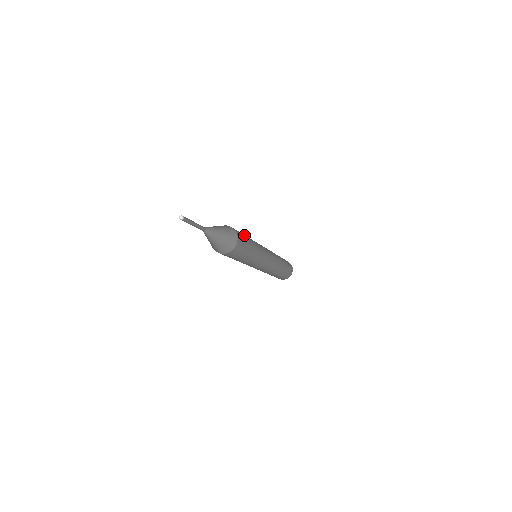
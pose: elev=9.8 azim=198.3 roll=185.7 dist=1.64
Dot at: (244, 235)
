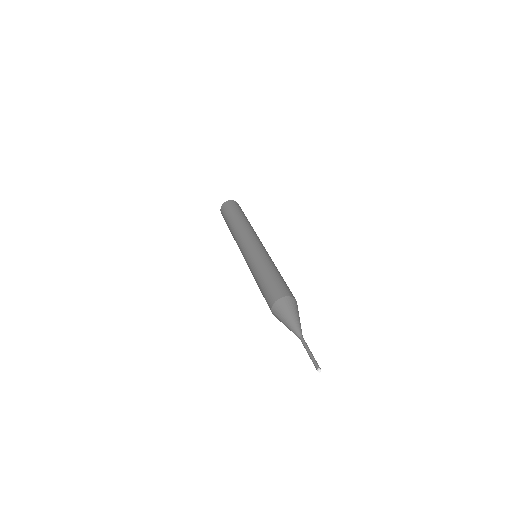
Dot at: (285, 282)
